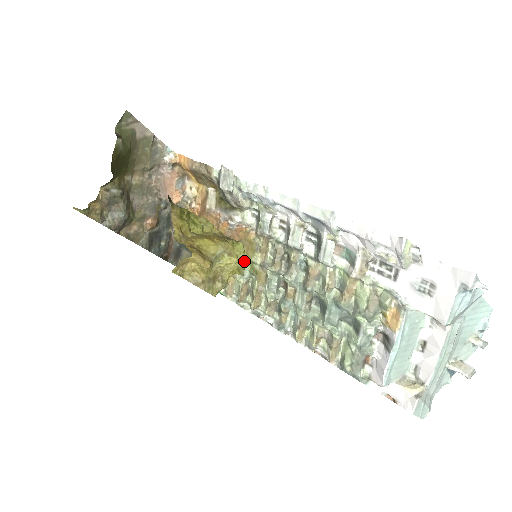
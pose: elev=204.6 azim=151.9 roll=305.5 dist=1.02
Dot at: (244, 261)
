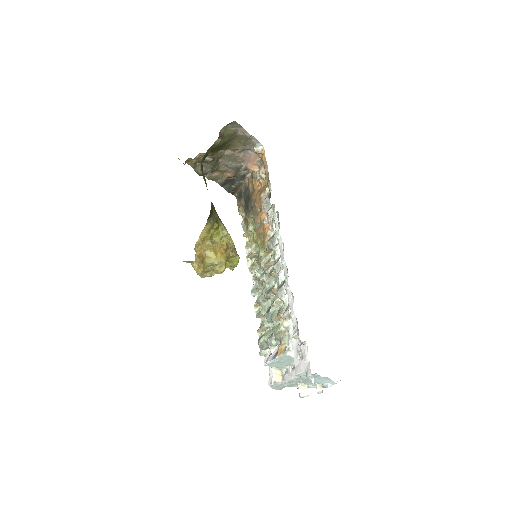
Dot at: (235, 266)
